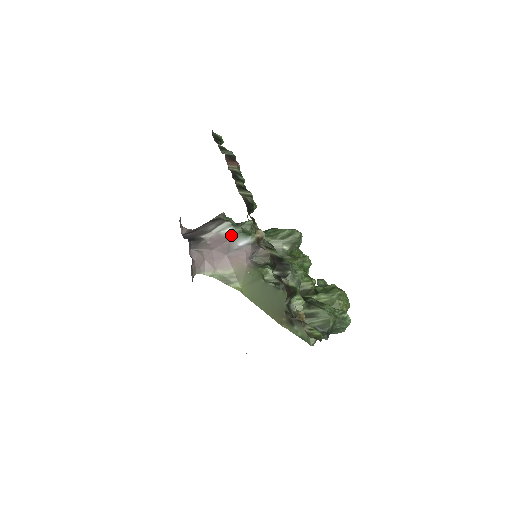
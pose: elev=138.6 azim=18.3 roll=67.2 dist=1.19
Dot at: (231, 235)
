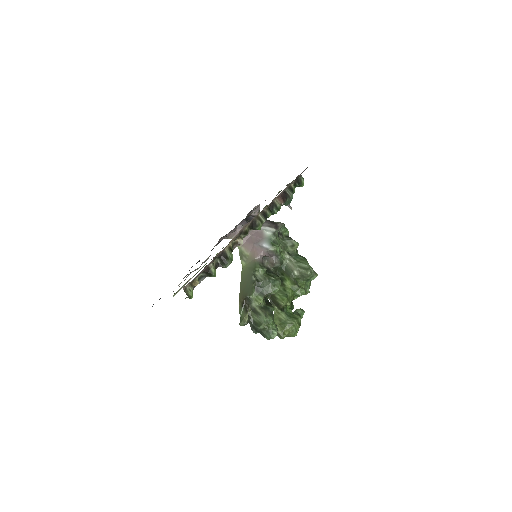
Dot at: (266, 237)
